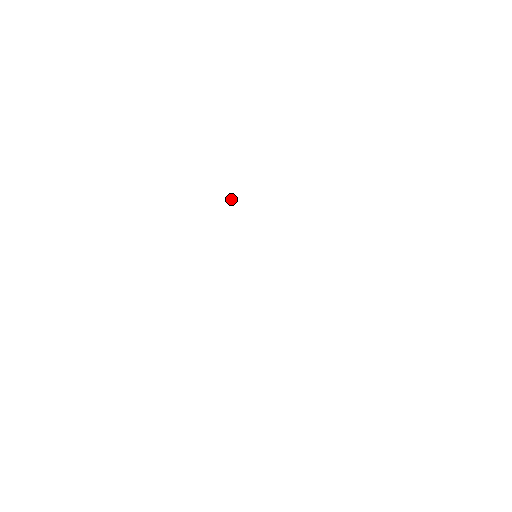
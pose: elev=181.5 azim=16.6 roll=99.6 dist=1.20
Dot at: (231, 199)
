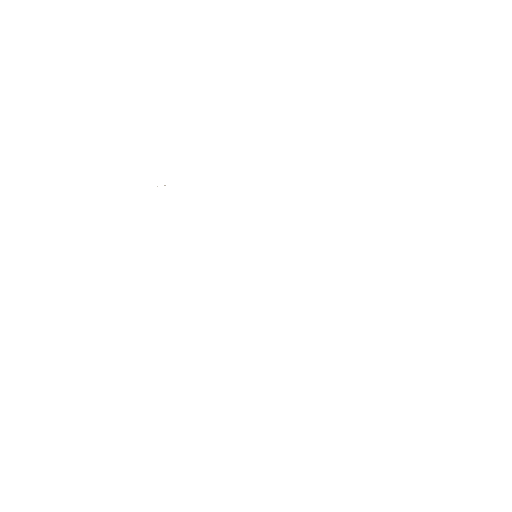
Dot at: occluded
